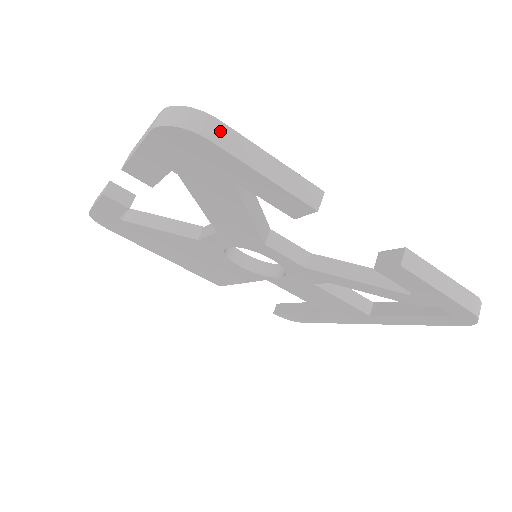
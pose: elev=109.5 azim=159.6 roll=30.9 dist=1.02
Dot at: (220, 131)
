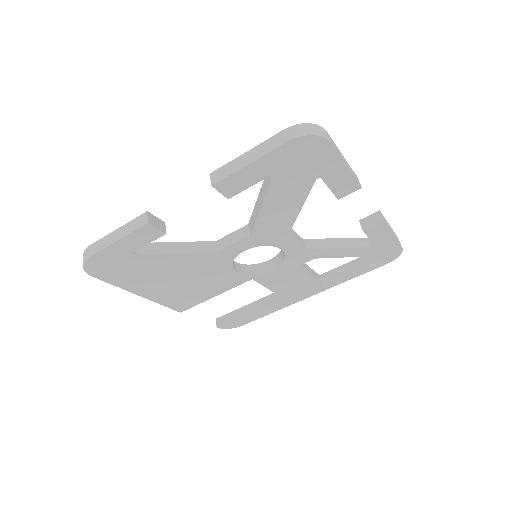
Dot at: (330, 138)
